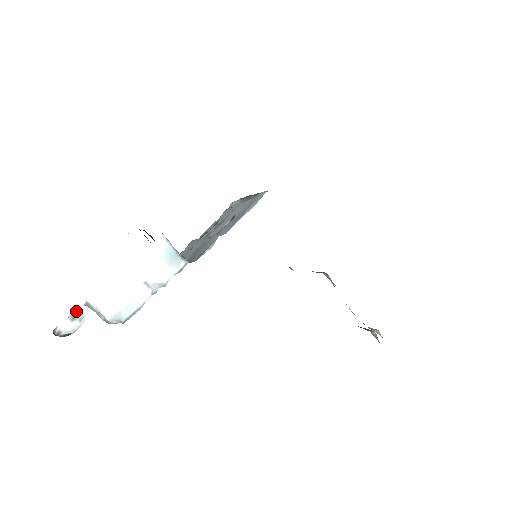
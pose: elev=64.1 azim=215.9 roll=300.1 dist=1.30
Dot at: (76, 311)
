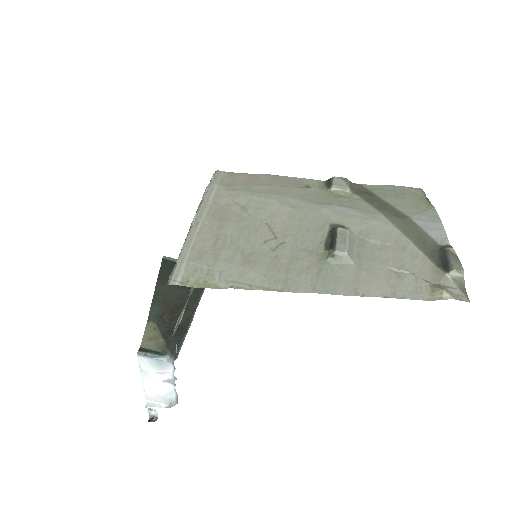
Dot at: occluded
